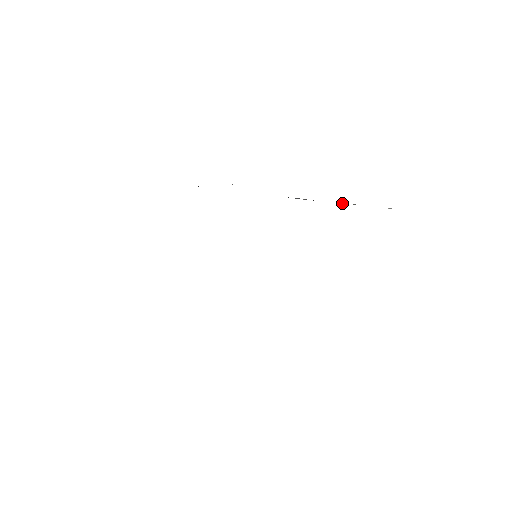
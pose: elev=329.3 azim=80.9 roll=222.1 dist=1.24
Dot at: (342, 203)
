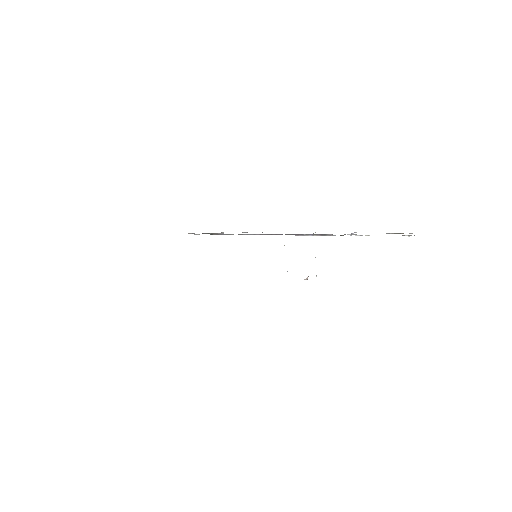
Dot at: (355, 235)
